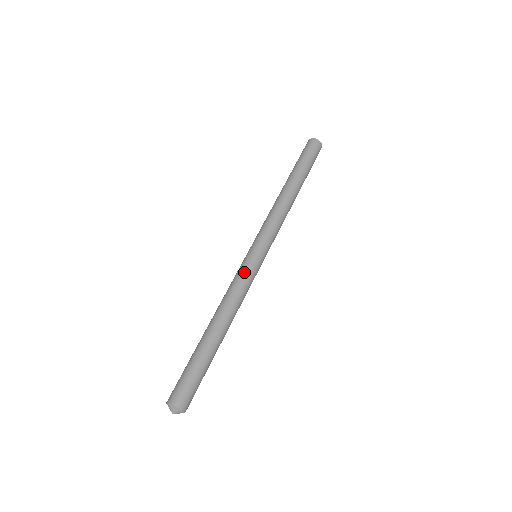
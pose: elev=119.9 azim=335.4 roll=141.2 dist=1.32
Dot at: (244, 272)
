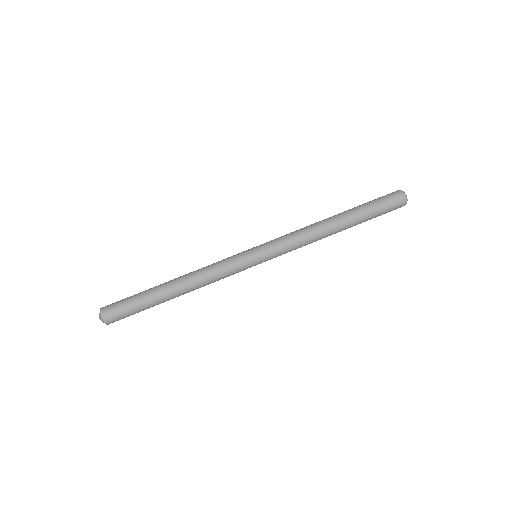
Dot at: (233, 266)
